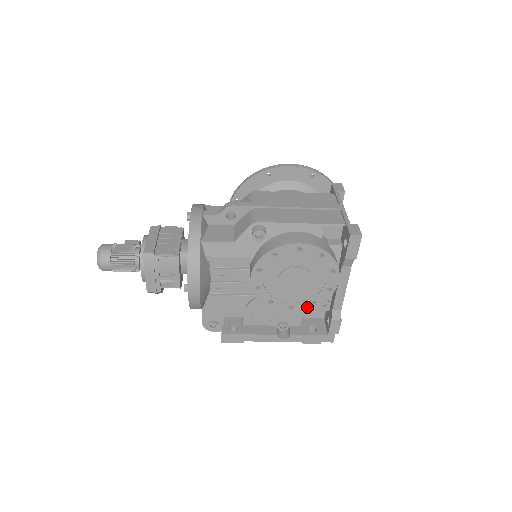
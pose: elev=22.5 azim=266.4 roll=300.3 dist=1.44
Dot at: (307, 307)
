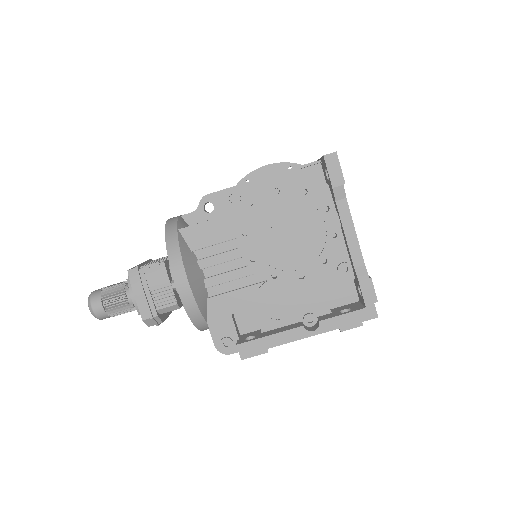
Dot at: (320, 270)
